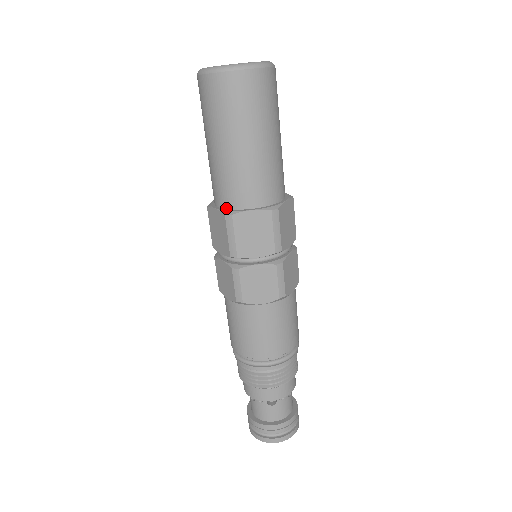
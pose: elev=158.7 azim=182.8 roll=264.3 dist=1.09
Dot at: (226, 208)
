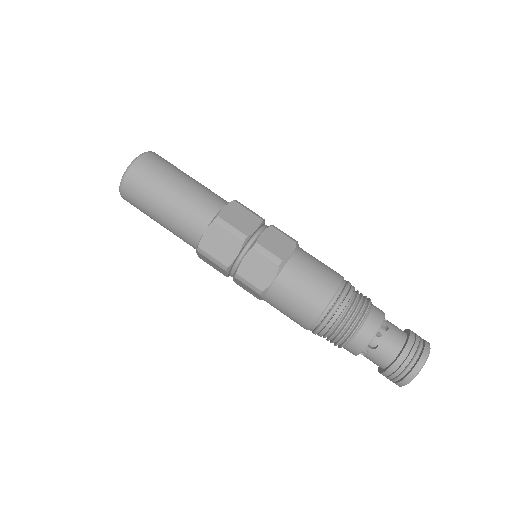
Dot at: occluded
